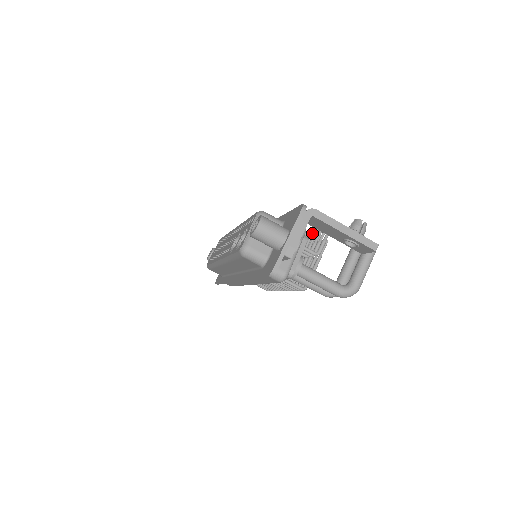
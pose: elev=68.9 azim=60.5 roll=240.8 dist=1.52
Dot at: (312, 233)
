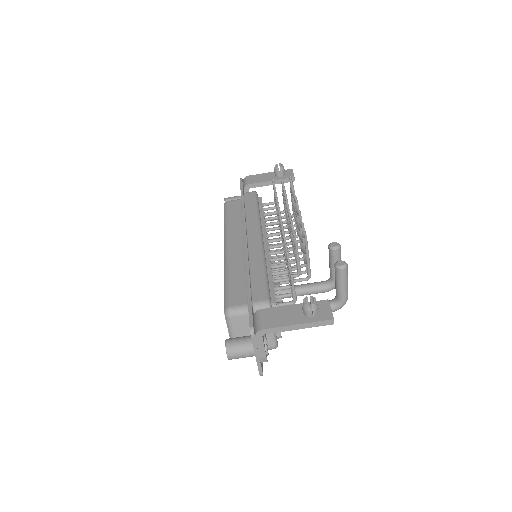
Dot at: (286, 250)
